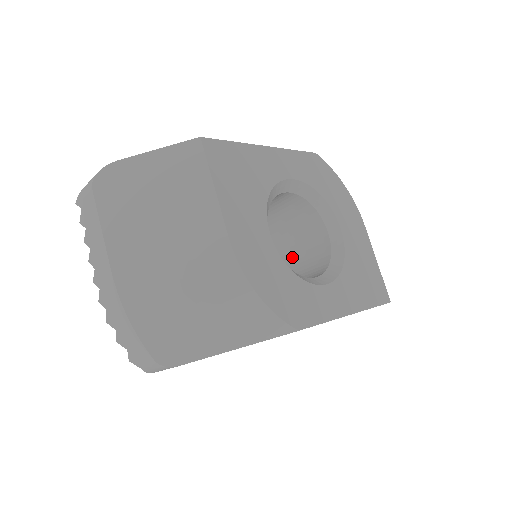
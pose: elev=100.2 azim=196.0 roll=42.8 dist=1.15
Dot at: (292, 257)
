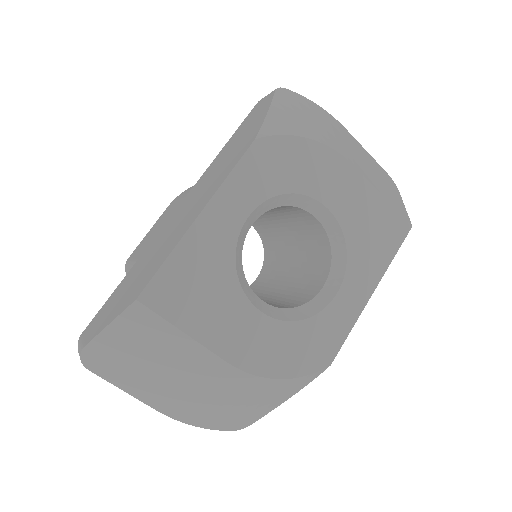
Dot at: (291, 227)
